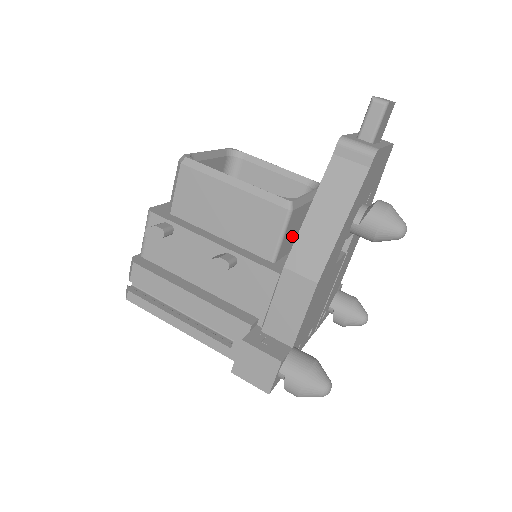
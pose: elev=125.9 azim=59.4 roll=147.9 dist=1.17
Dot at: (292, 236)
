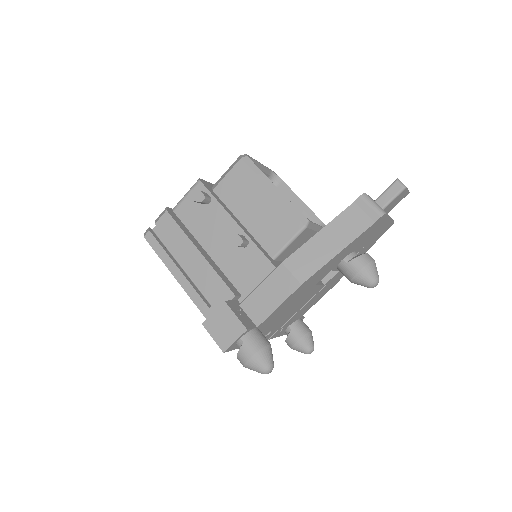
Dot at: (294, 249)
